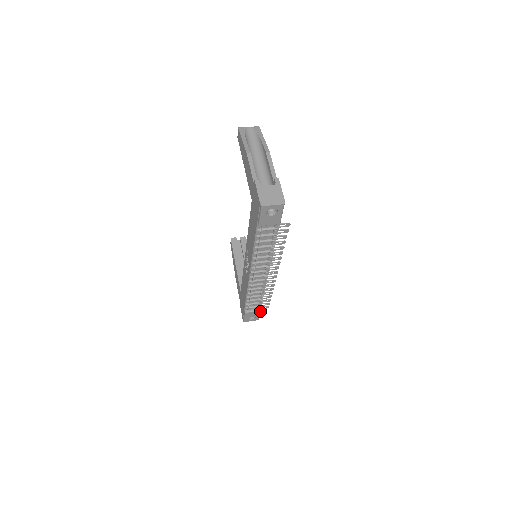
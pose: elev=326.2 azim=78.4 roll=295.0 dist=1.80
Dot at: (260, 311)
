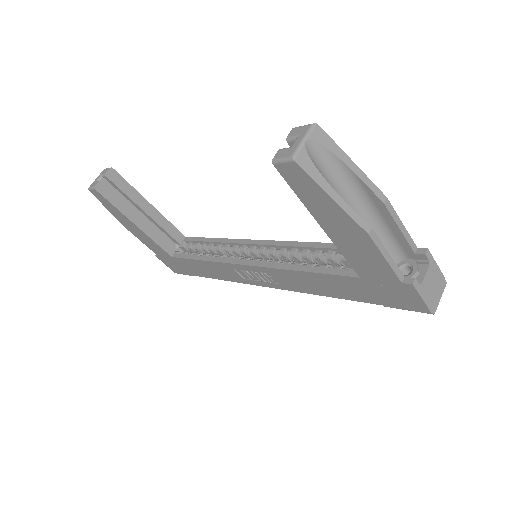
Dot at: occluded
